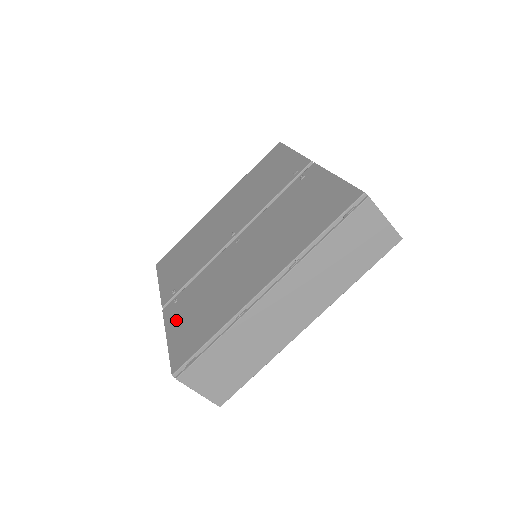
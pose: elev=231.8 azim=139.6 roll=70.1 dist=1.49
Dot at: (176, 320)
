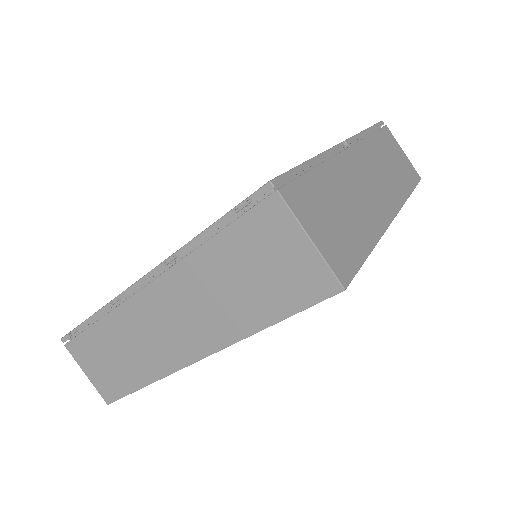
Dot at: occluded
